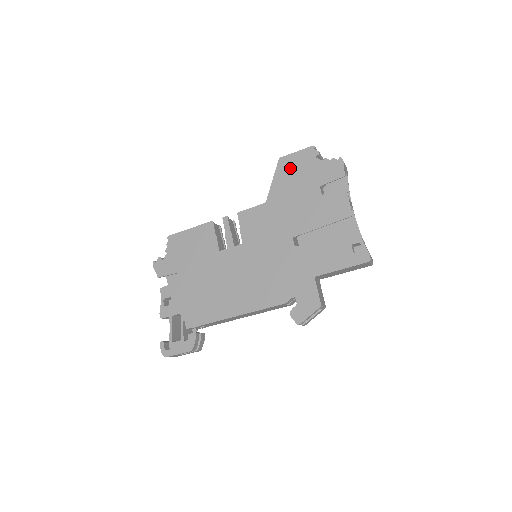
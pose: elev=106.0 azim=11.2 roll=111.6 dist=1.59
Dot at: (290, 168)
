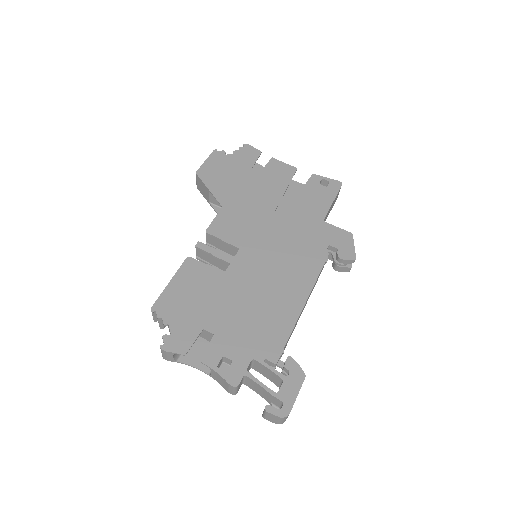
Dot at: (214, 173)
